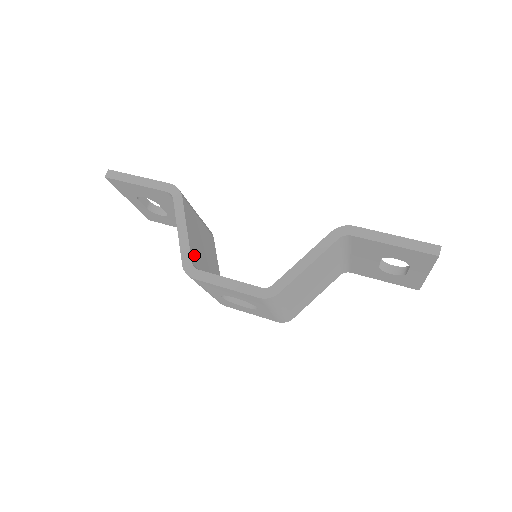
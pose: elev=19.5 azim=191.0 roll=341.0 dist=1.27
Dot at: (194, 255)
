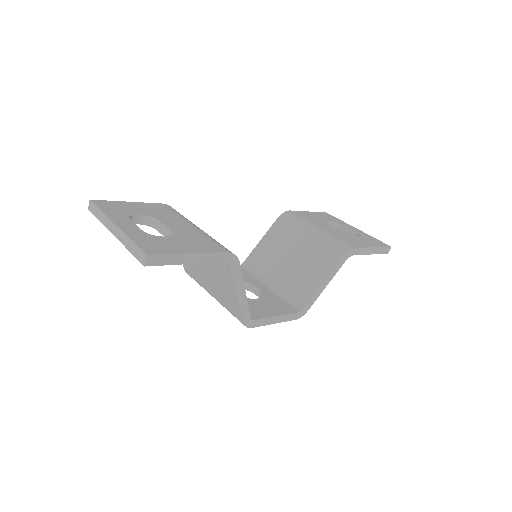
Dot at: occluded
